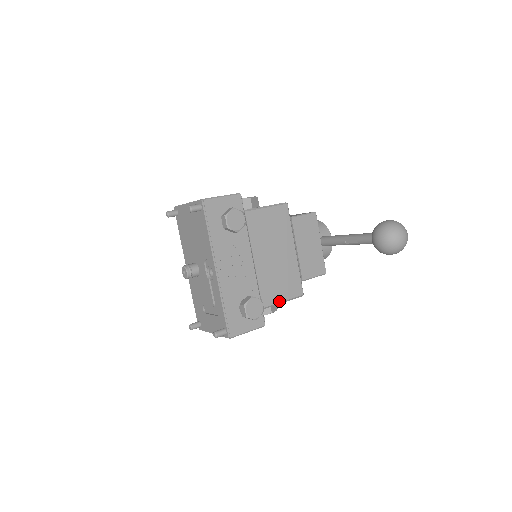
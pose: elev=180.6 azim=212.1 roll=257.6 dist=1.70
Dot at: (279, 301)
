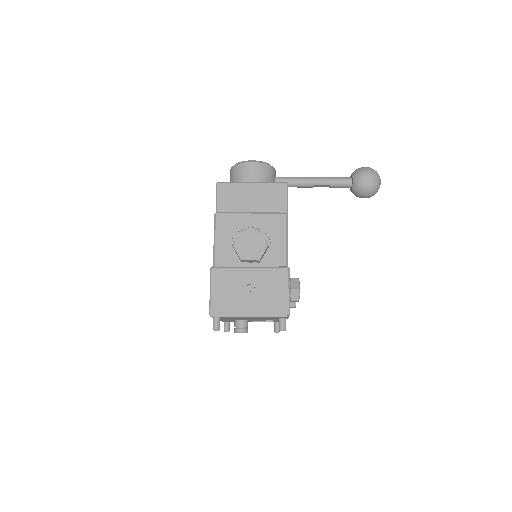
Dot at: occluded
